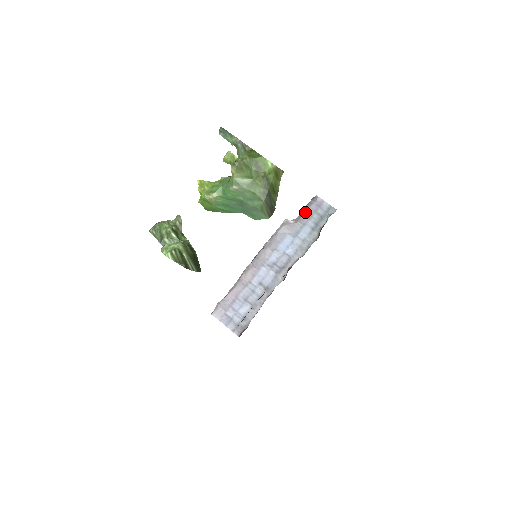
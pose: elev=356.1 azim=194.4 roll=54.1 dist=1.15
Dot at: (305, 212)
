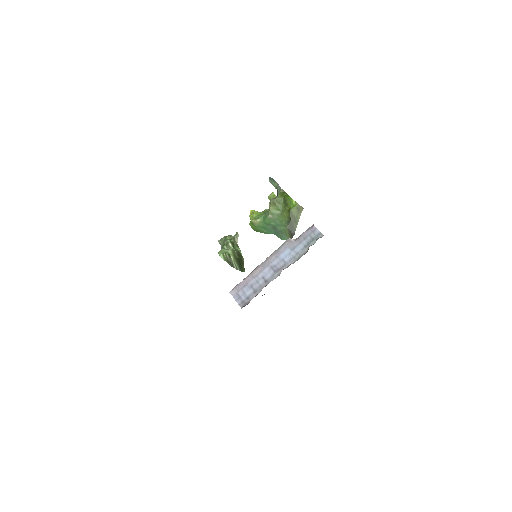
Dot at: (303, 235)
